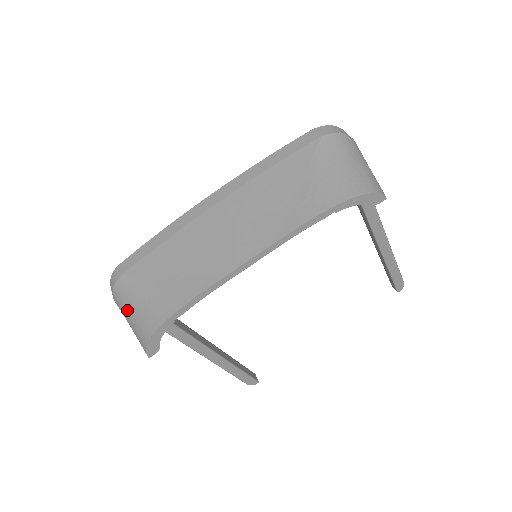
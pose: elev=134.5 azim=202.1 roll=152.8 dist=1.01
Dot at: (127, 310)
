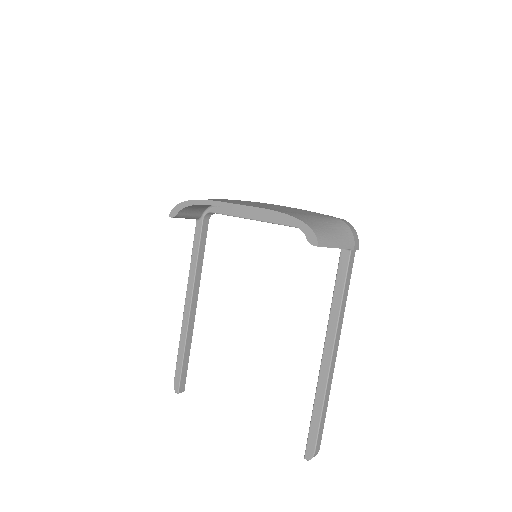
Dot at: occluded
